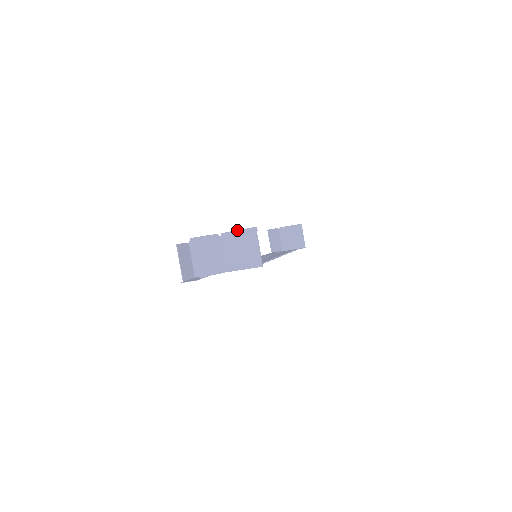
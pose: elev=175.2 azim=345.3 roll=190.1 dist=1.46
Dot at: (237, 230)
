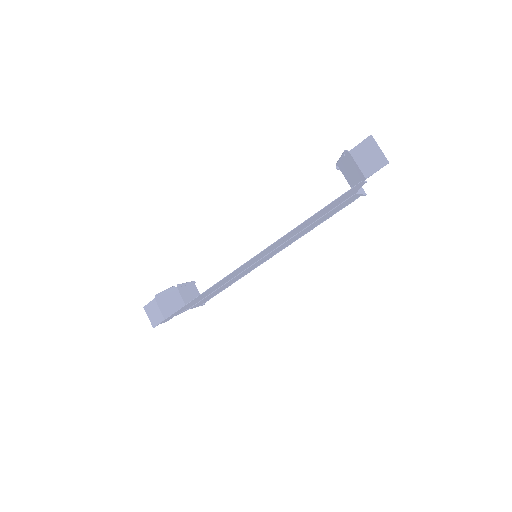
Dot at: occluded
